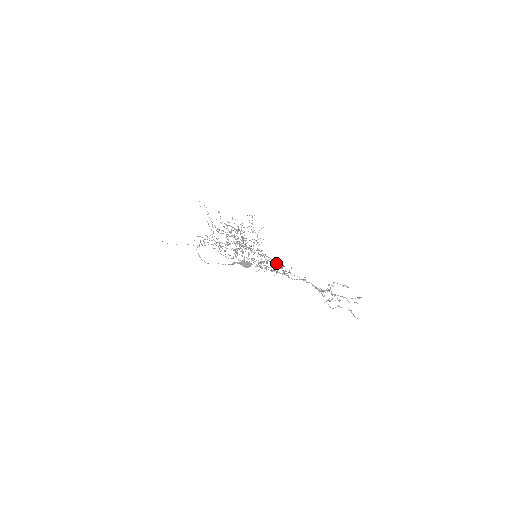
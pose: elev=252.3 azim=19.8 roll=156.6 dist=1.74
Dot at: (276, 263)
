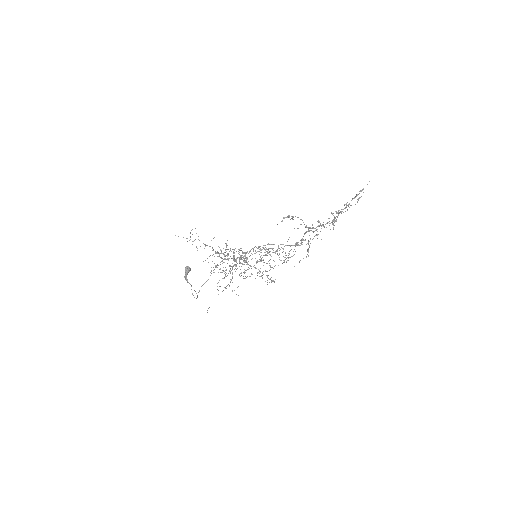
Dot at: occluded
